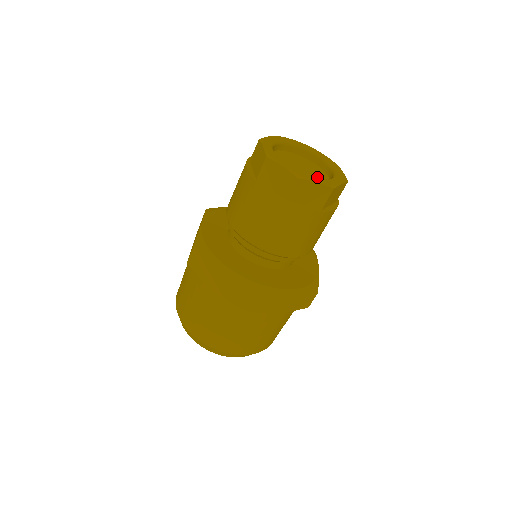
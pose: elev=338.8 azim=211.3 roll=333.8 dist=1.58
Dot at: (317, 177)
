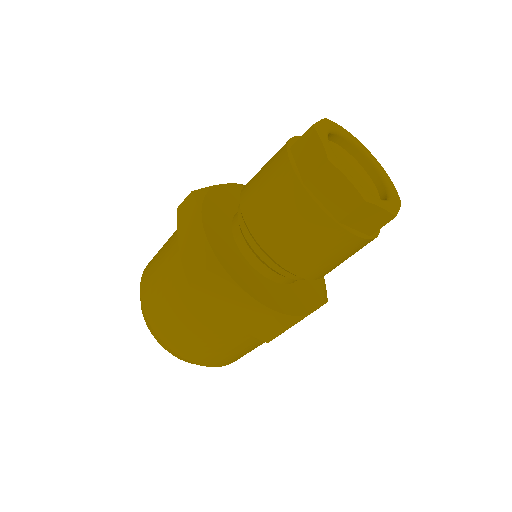
Dot at: occluded
